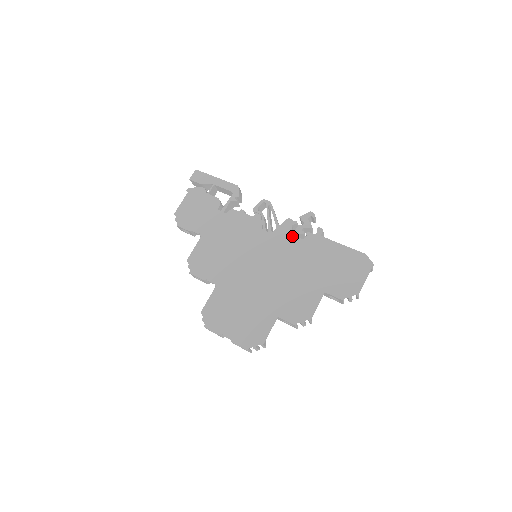
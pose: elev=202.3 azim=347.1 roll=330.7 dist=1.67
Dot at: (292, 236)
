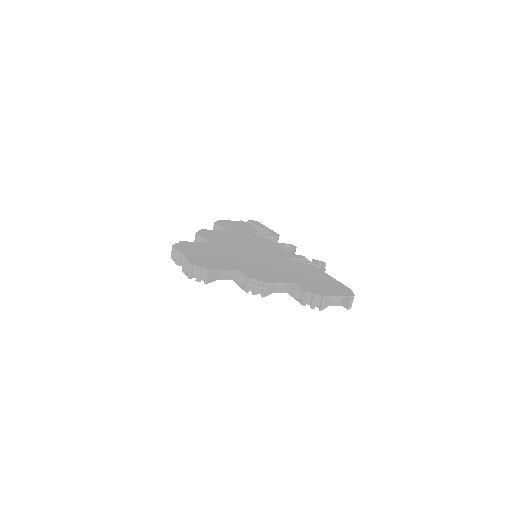
Dot at: (297, 260)
